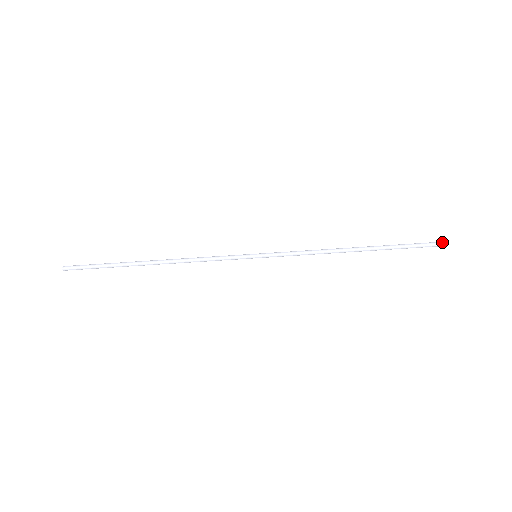
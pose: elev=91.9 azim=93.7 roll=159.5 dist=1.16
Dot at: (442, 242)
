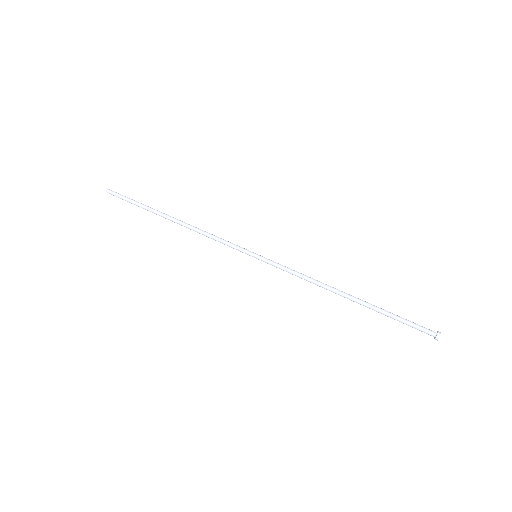
Dot at: (437, 333)
